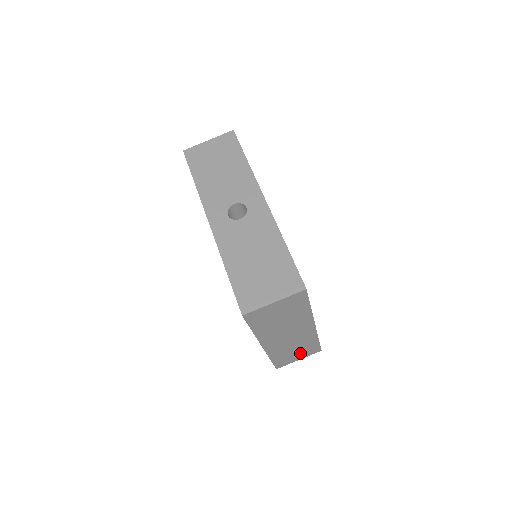
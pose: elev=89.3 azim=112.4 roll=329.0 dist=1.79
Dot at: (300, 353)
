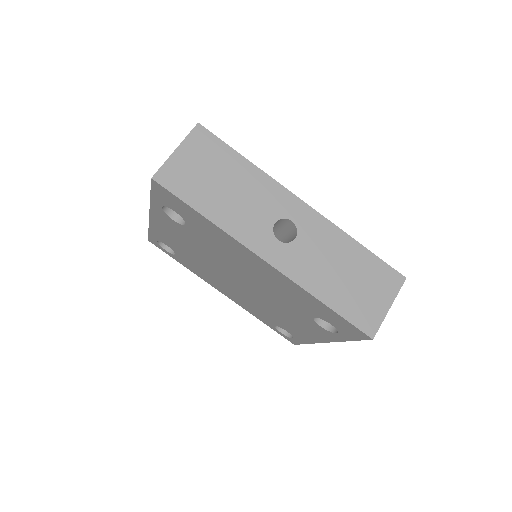
Dot at: occluded
